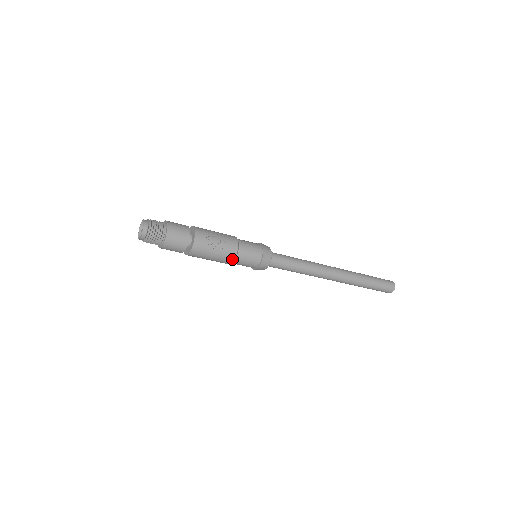
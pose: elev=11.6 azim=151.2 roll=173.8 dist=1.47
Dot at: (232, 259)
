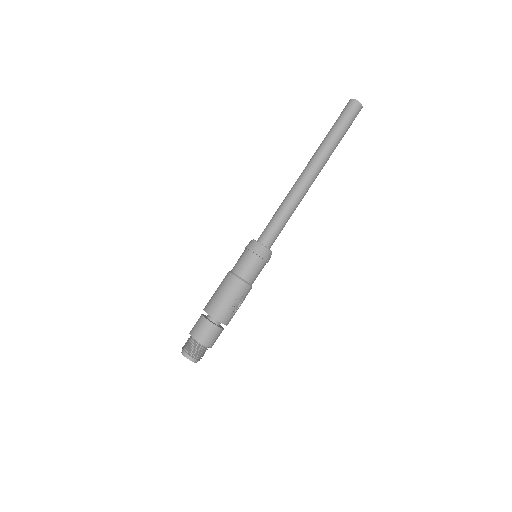
Dot at: occluded
